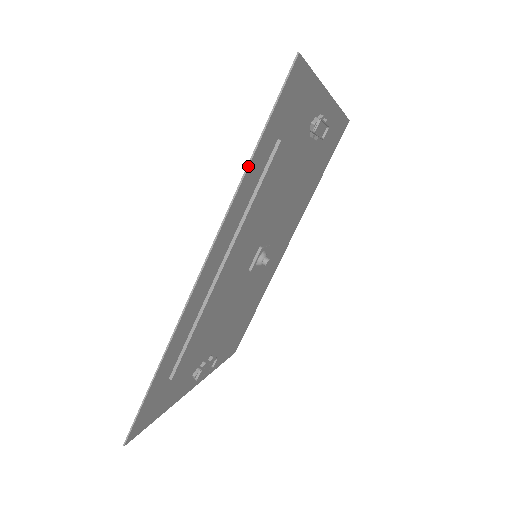
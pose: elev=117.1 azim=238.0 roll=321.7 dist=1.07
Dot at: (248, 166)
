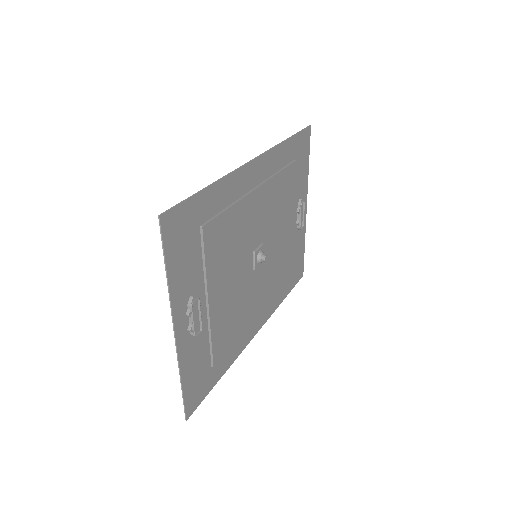
Dot at: (287, 139)
